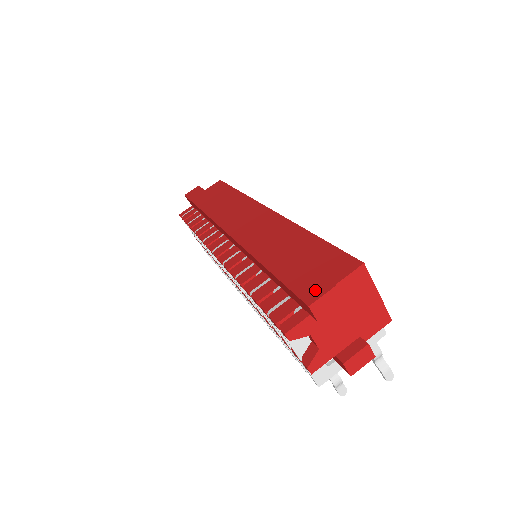
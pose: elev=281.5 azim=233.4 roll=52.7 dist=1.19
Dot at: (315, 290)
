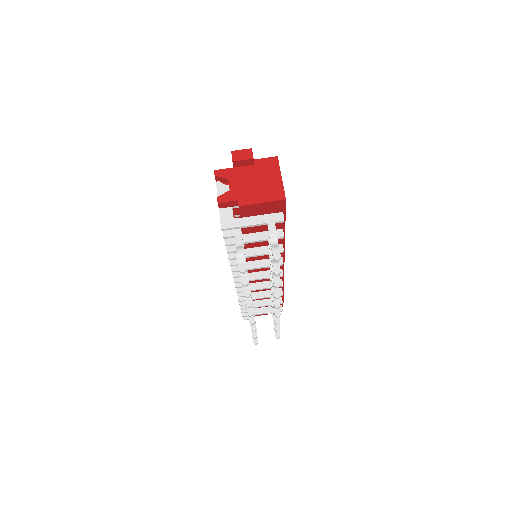
Dot at: occluded
